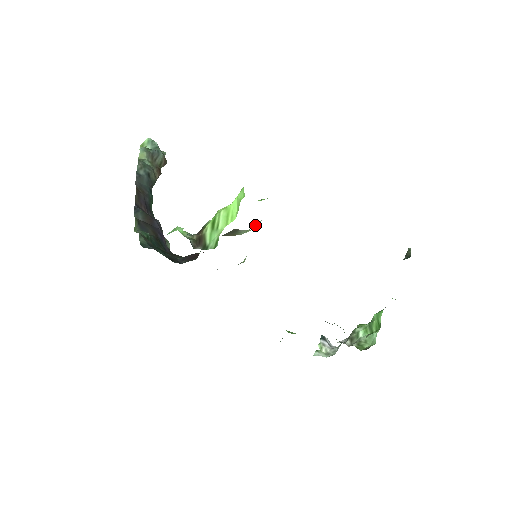
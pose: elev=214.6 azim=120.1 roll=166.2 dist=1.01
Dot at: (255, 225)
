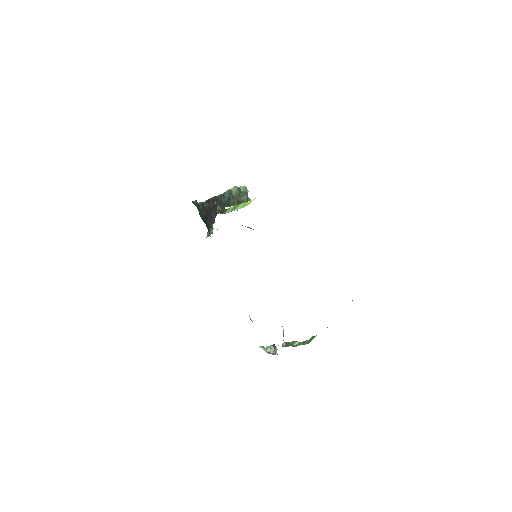
Dot at: occluded
